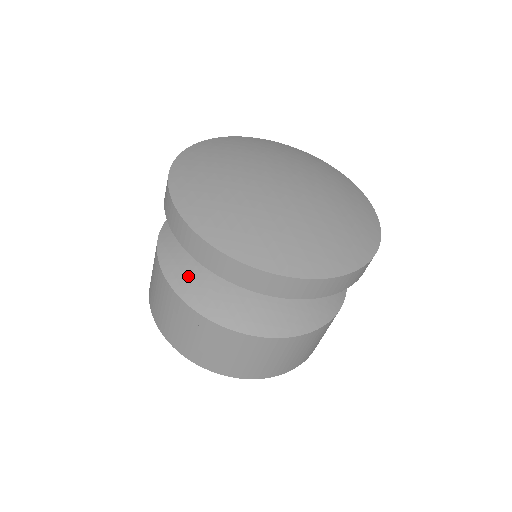
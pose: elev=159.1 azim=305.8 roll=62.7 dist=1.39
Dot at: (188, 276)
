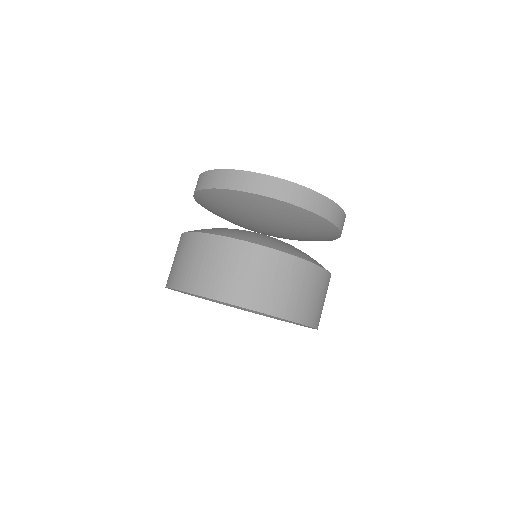
Dot at: (264, 240)
